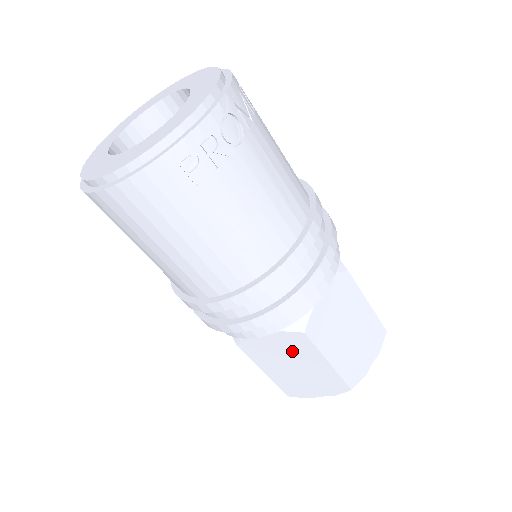
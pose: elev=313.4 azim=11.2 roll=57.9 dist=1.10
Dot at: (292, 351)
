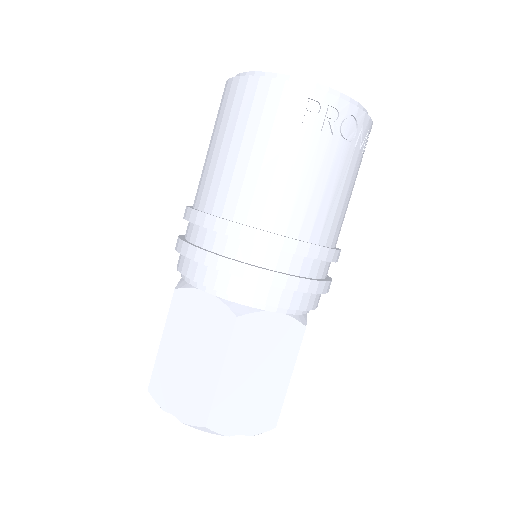
Dot at: (207, 332)
